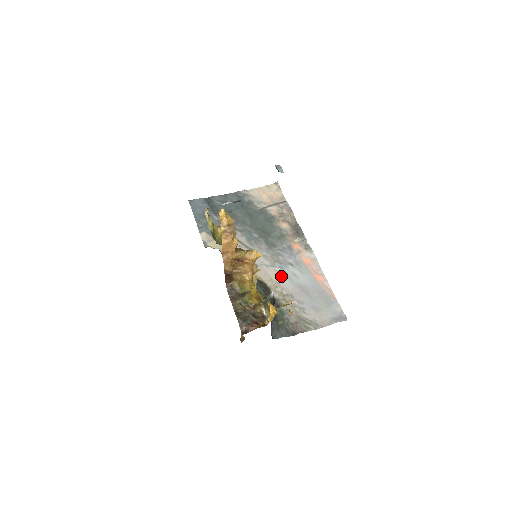
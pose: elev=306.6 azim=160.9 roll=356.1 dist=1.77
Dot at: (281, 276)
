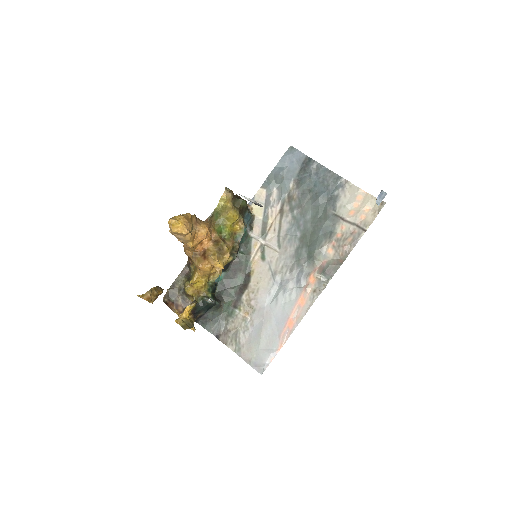
Dot at: (267, 288)
